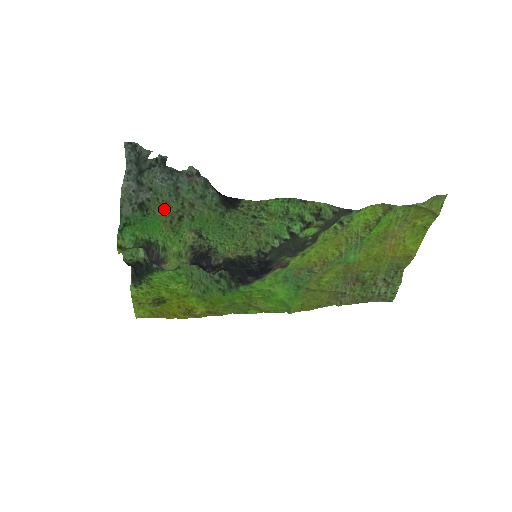
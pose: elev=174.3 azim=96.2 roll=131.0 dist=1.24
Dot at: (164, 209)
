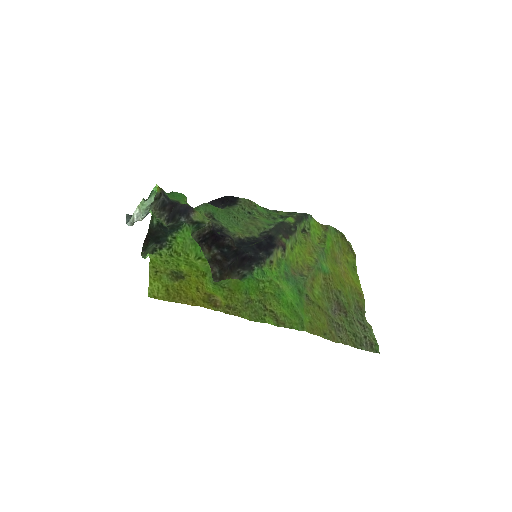
Dot at: occluded
